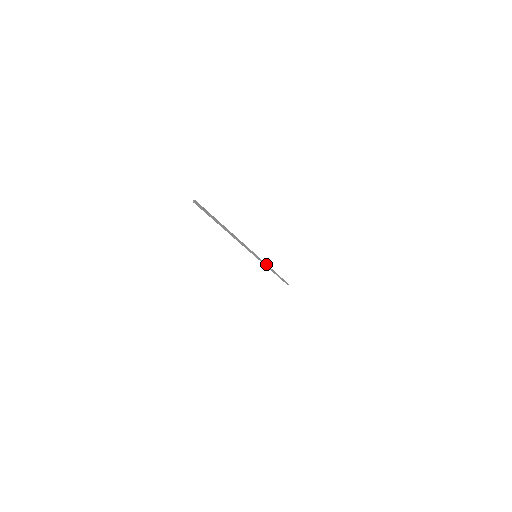
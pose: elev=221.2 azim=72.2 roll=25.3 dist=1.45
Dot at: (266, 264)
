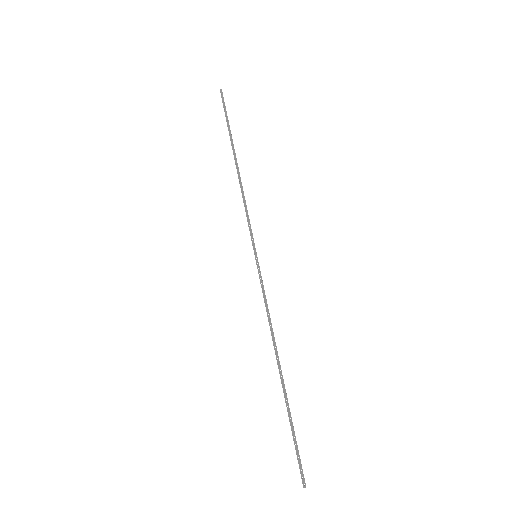
Dot at: (267, 306)
